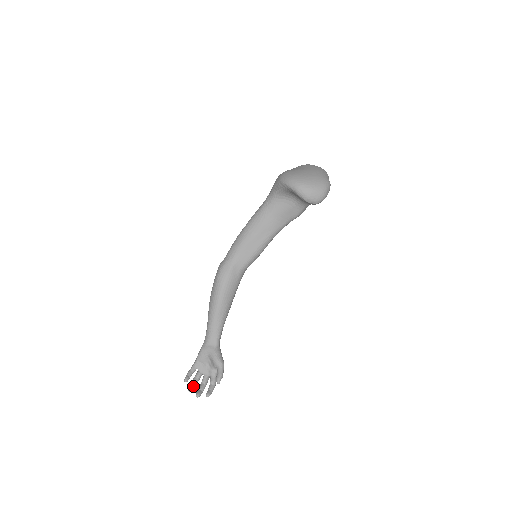
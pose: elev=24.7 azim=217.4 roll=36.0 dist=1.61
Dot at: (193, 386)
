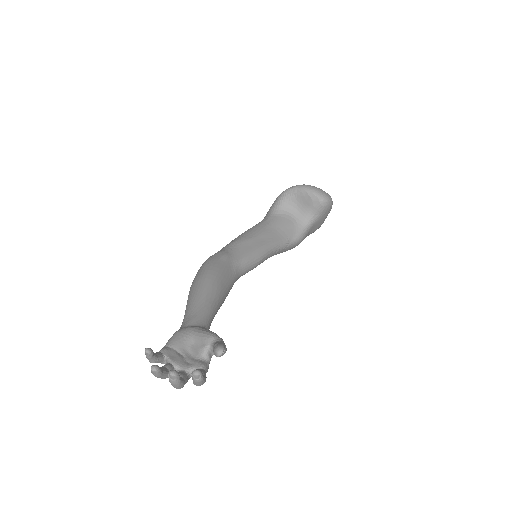
Dot at: (160, 368)
